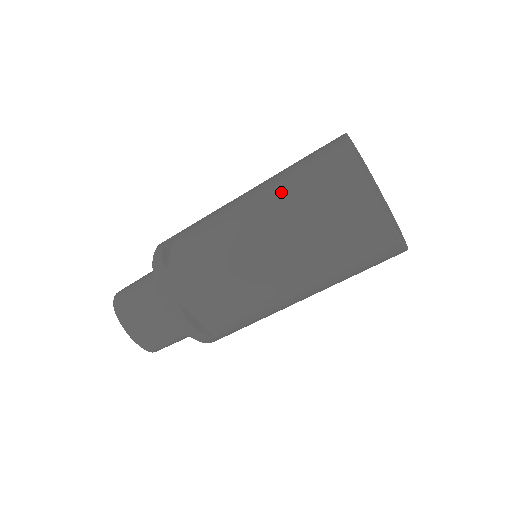
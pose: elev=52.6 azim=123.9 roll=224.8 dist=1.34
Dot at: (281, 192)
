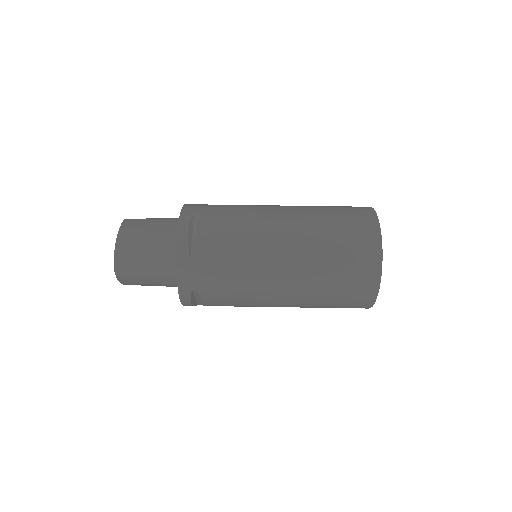
Dot at: occluded
